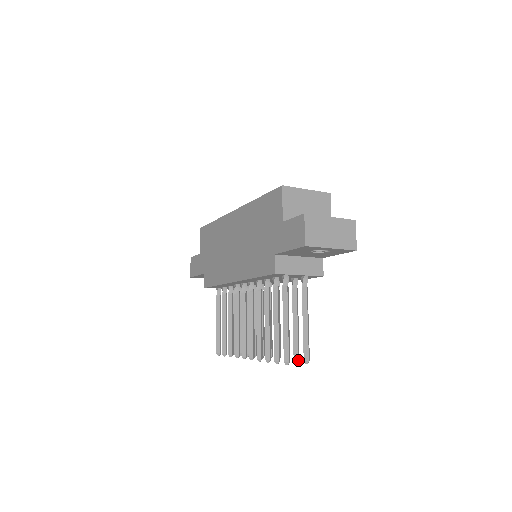
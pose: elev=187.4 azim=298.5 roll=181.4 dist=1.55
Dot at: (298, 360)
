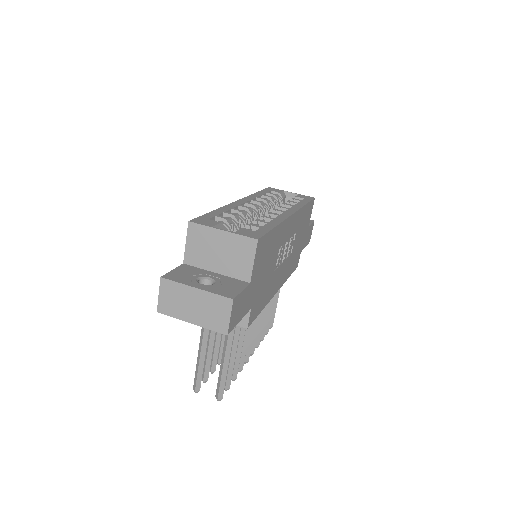
Dot at: (225, 389)
